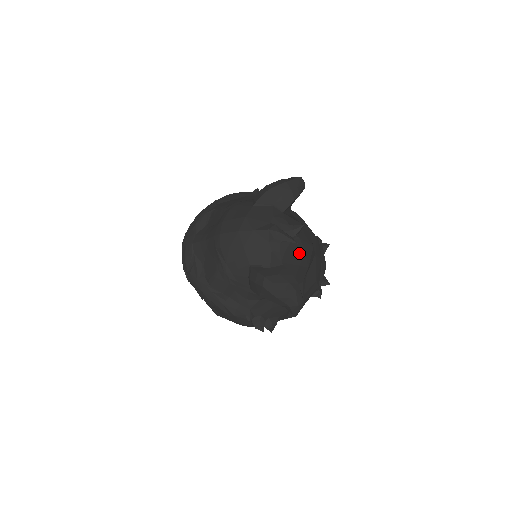
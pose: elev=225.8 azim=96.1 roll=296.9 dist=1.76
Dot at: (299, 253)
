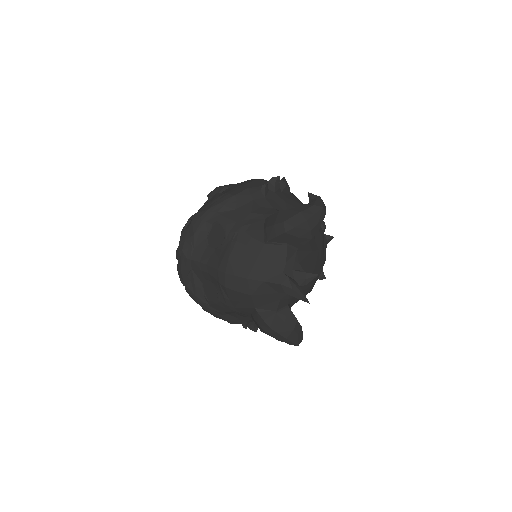
Dot at: (306, 289)
